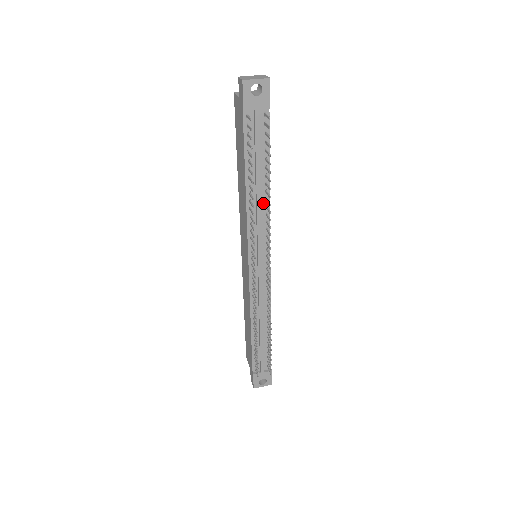
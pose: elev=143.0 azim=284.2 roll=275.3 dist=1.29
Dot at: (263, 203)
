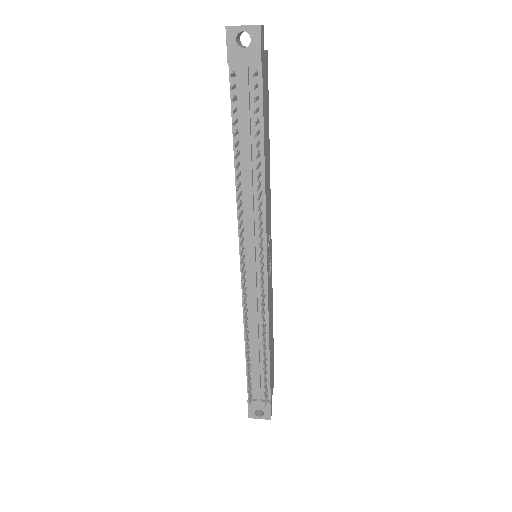
Dot at: occluded
